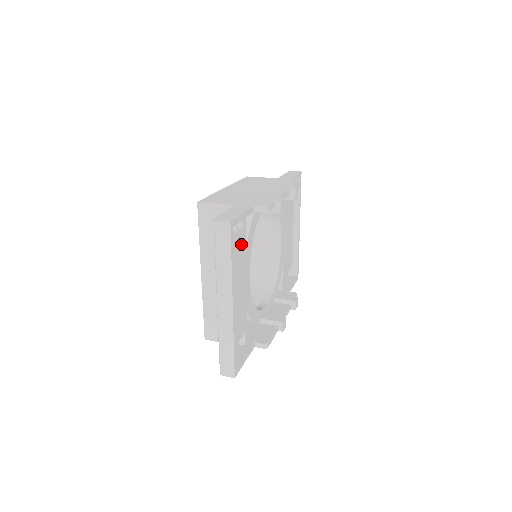
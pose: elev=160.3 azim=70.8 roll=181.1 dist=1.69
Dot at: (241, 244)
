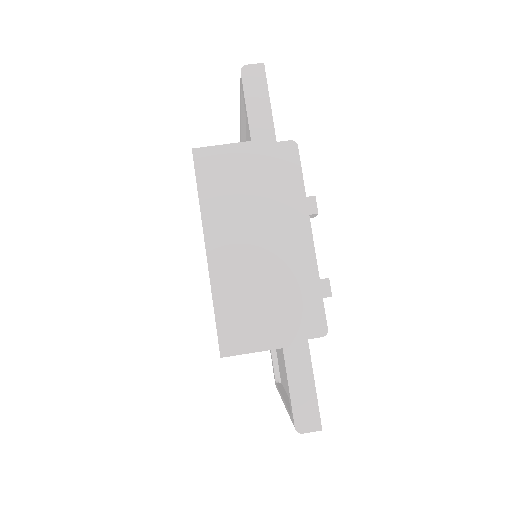
Dot at: occluded
